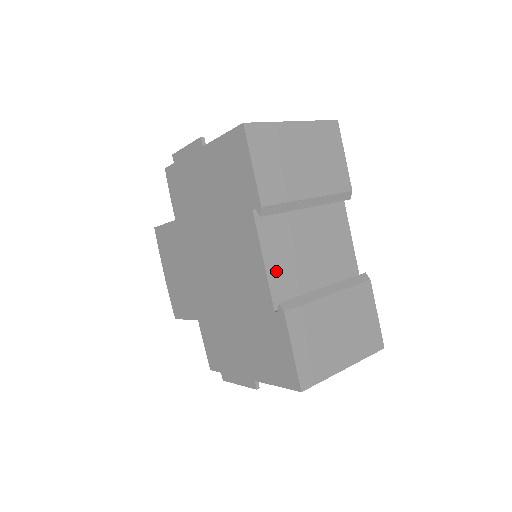
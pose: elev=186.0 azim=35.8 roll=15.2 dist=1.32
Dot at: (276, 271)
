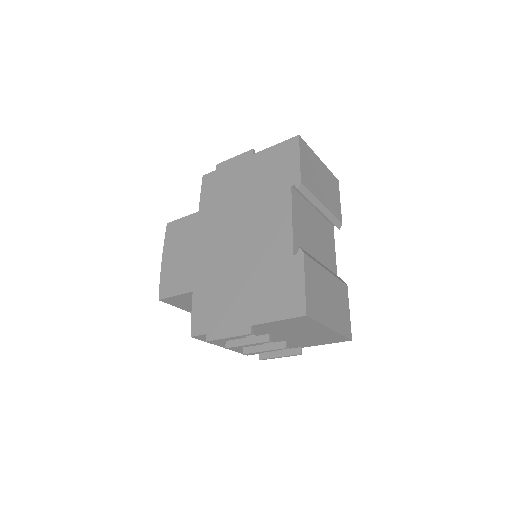
Dot at: (297, 232)
